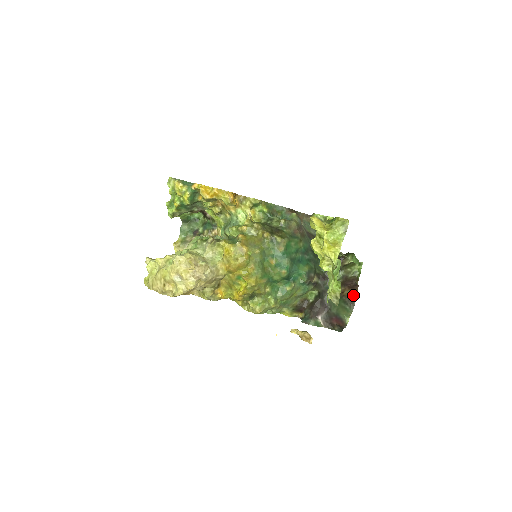
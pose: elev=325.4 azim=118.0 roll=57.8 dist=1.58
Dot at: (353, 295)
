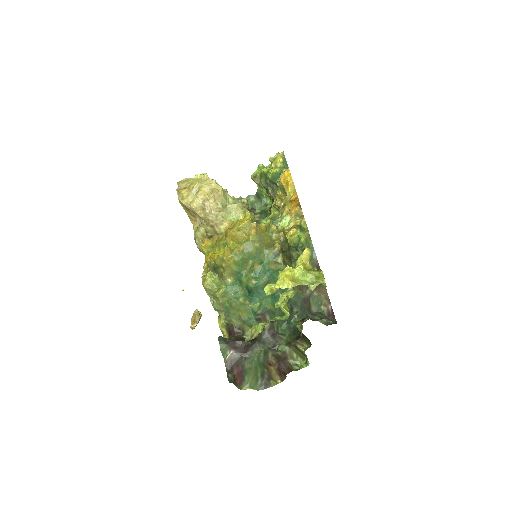
Dot at: (274, 380)
